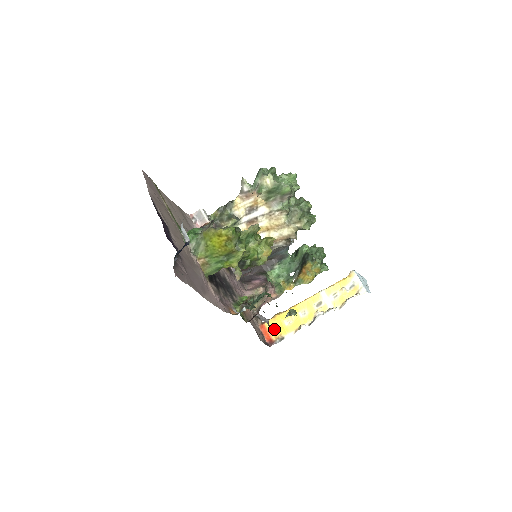
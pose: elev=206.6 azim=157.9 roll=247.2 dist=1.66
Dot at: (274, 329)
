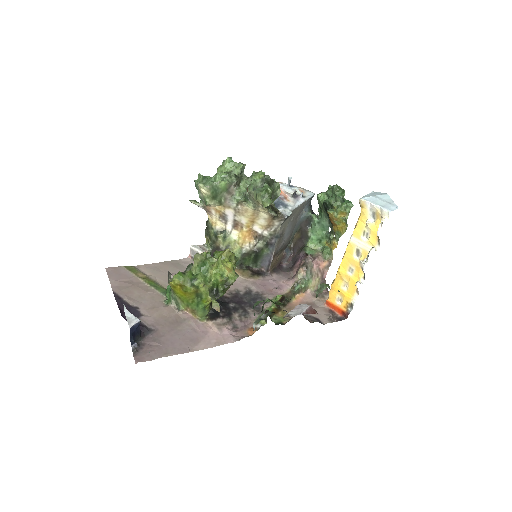
Dot at: (339, 300)
